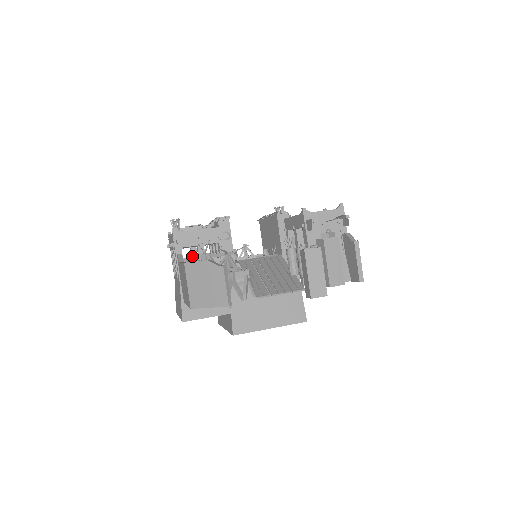
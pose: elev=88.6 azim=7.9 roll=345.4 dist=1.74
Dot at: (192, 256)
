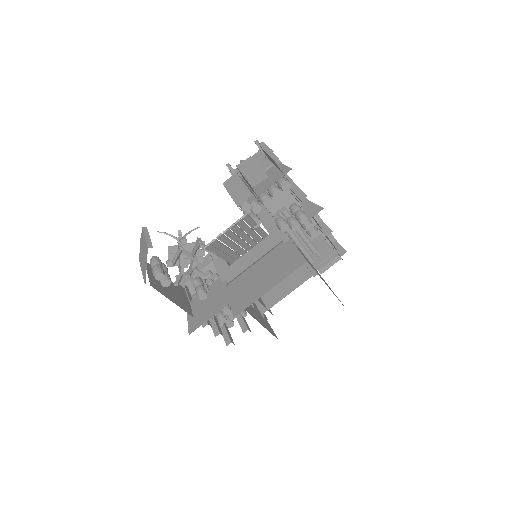
Dot at: occluded
